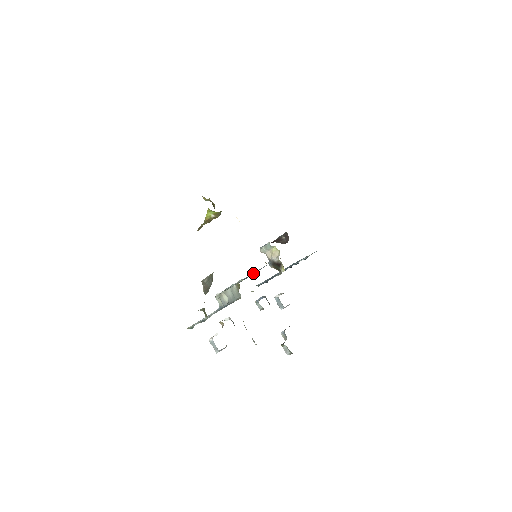
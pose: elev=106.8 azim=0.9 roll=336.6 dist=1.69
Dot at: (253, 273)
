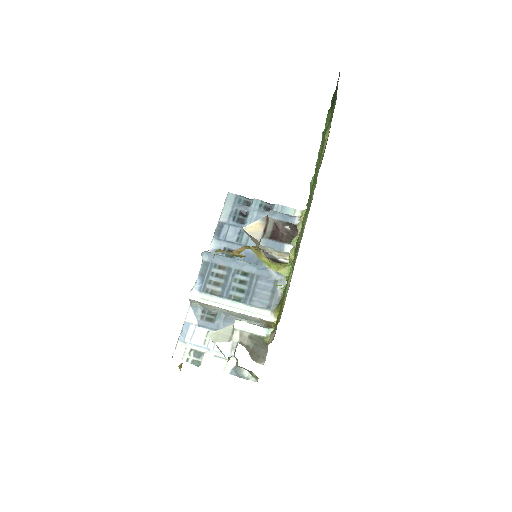
Dot at: (259, 283)
